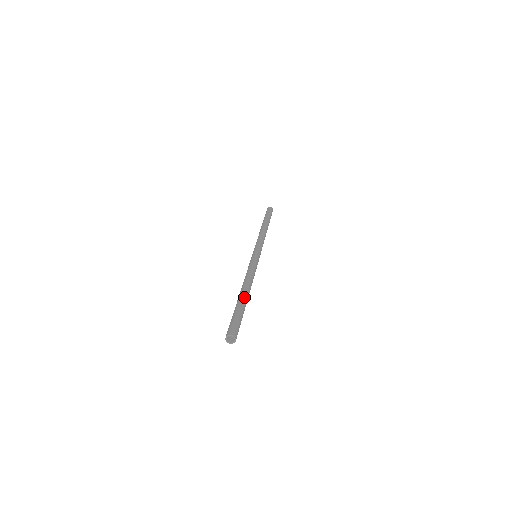
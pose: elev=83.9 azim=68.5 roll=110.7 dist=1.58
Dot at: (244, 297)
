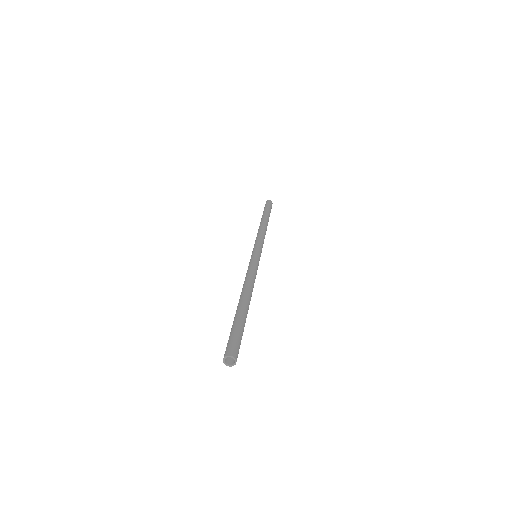
Dot at: (241, 306)
